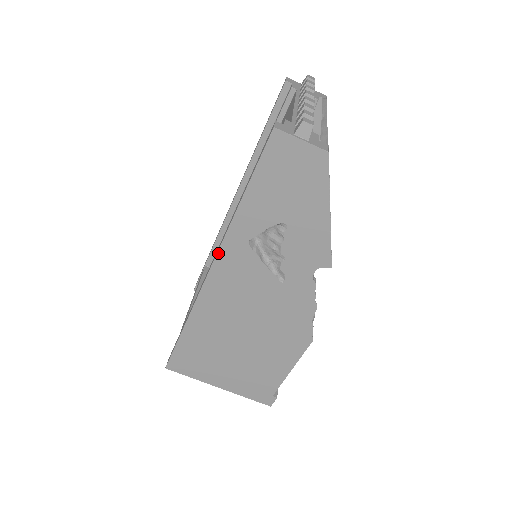
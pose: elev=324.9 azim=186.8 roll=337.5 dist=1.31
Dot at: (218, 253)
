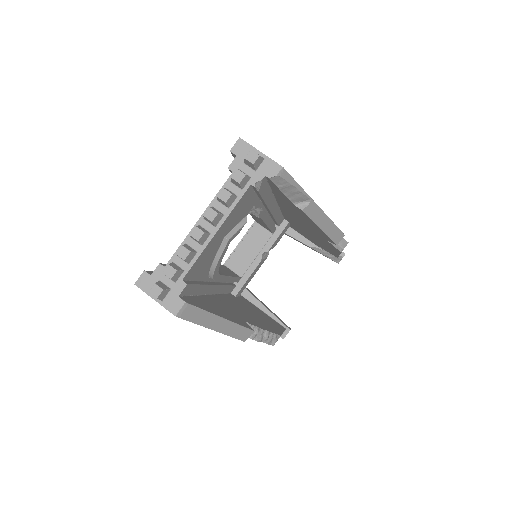
Dot at: occluded
